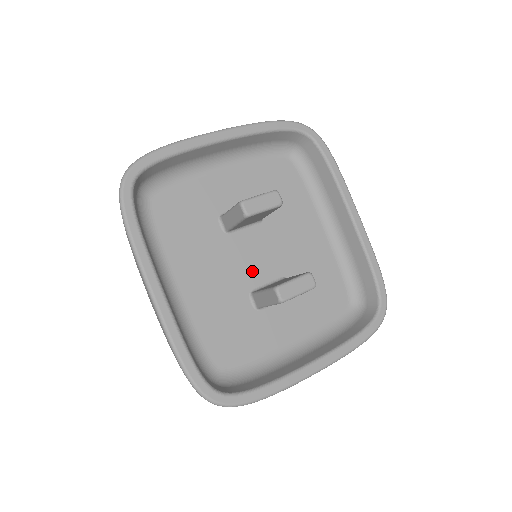
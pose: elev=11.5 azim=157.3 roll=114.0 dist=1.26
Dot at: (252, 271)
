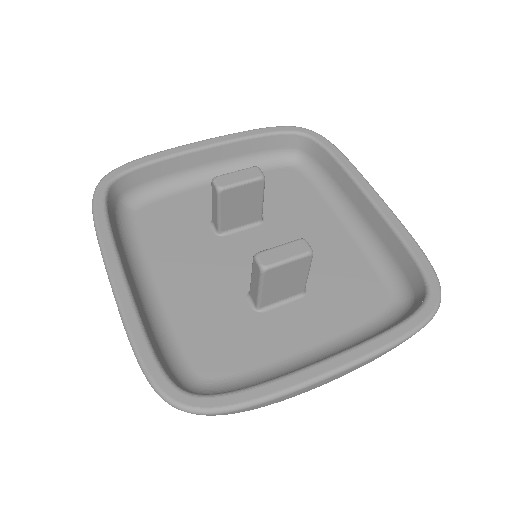
Dot at: (250, 271)
